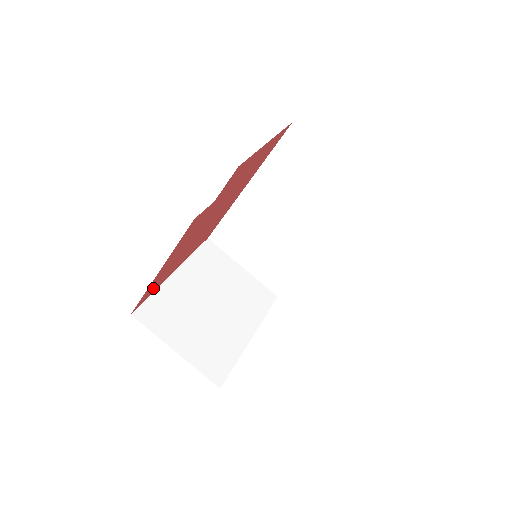
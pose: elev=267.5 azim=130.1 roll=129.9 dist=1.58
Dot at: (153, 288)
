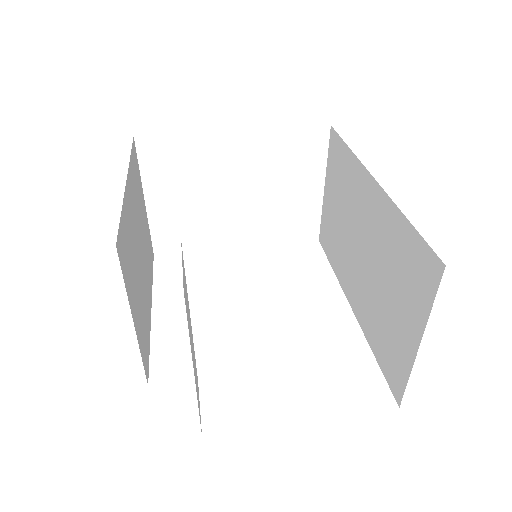
Dot at: occluded
